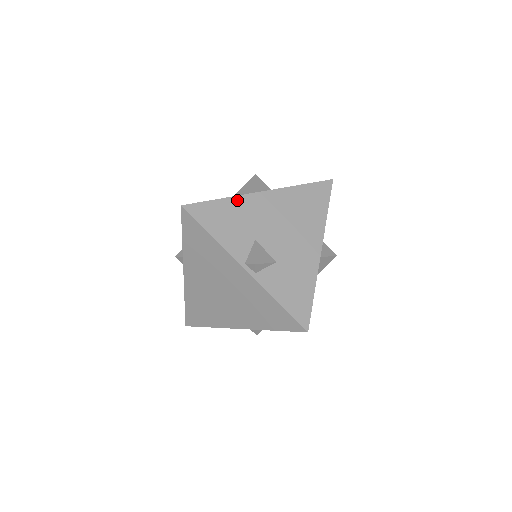
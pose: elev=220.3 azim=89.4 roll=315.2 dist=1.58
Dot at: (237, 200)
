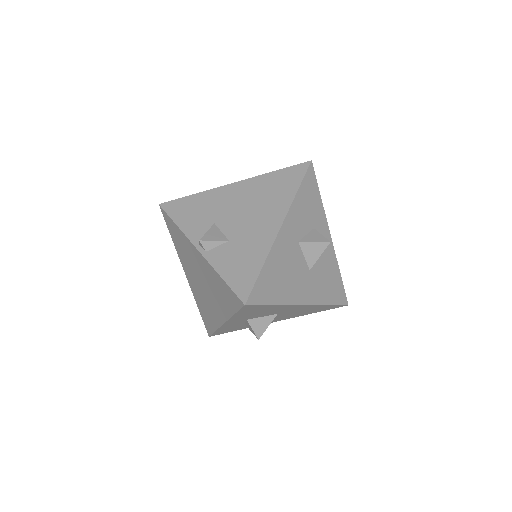
Dot at: (207, 193)
